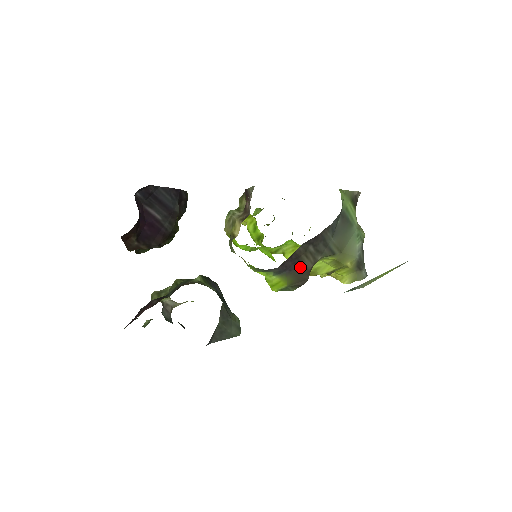
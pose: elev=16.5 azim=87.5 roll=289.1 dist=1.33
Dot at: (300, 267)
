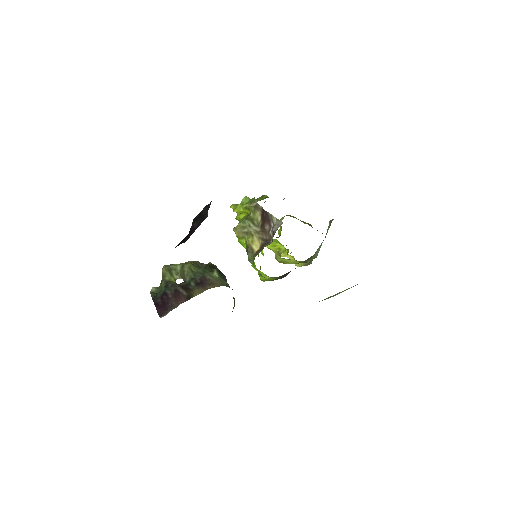
Dot at: (288, 272)
